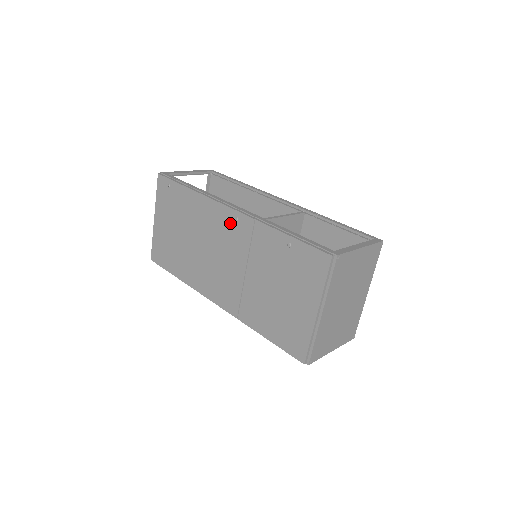
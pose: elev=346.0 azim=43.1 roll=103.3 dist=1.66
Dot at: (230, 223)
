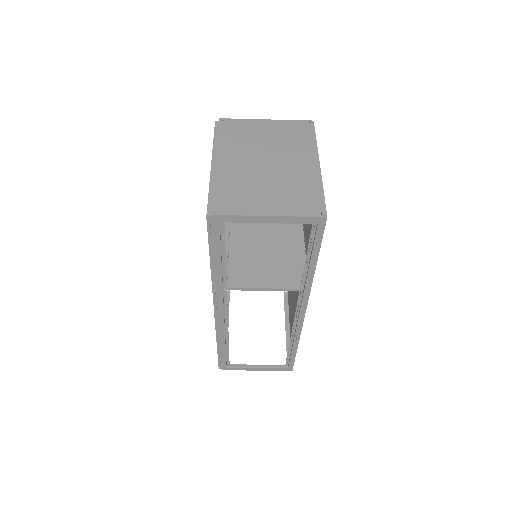
Dot at: occluded
